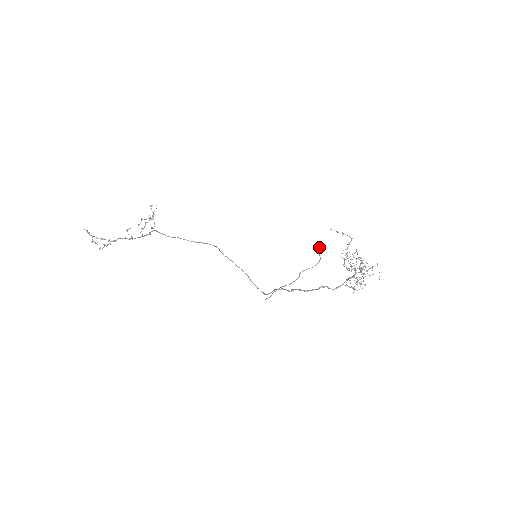
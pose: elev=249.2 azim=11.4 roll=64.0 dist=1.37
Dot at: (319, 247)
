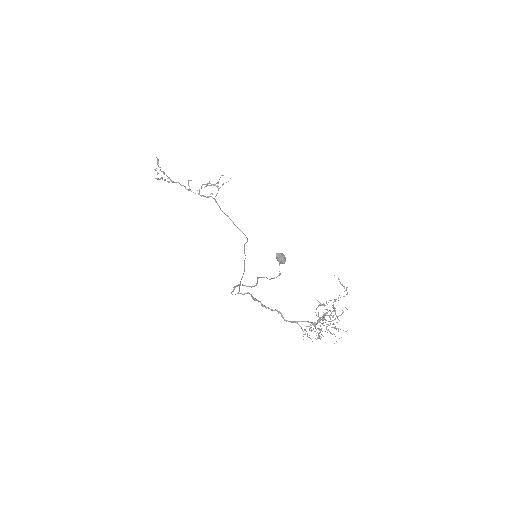
Dot at: (279, 258)
